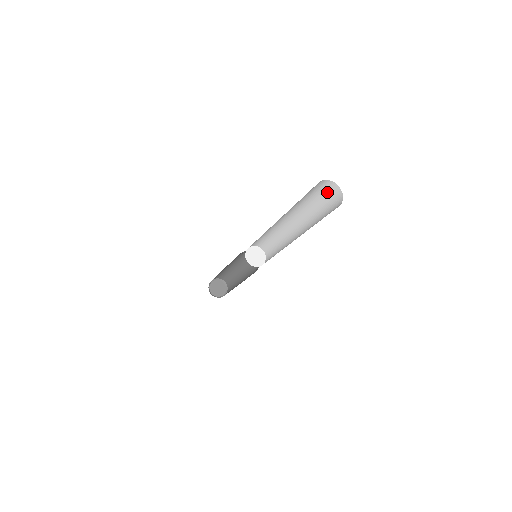
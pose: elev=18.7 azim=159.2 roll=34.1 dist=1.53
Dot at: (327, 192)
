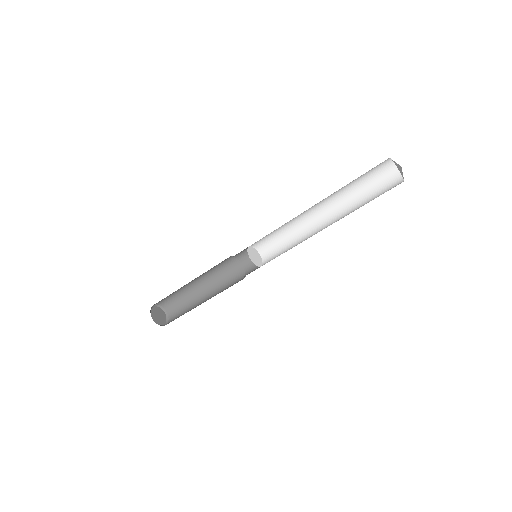
Dot at: (386, 184)
